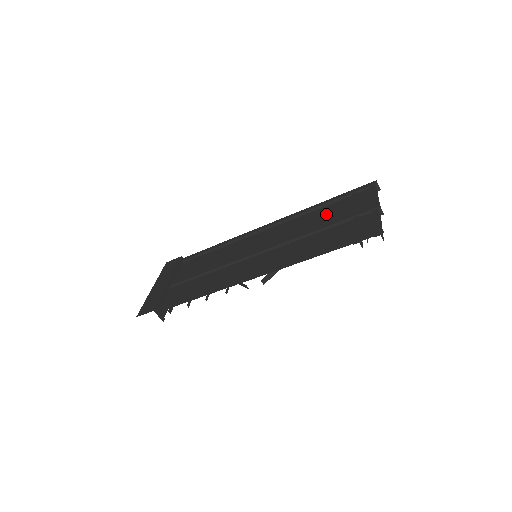
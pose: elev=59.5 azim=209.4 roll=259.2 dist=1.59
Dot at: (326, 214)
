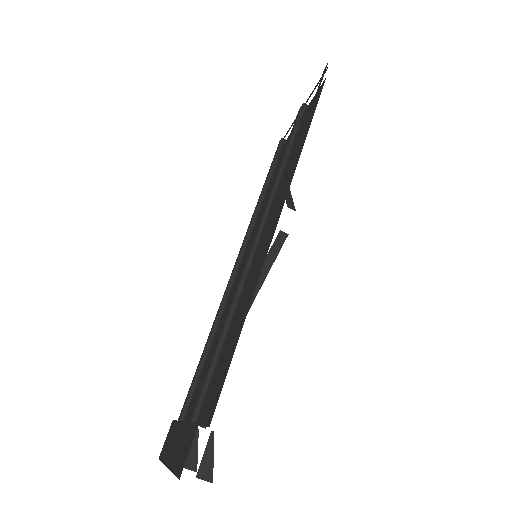
Dot at: (273, 179)
